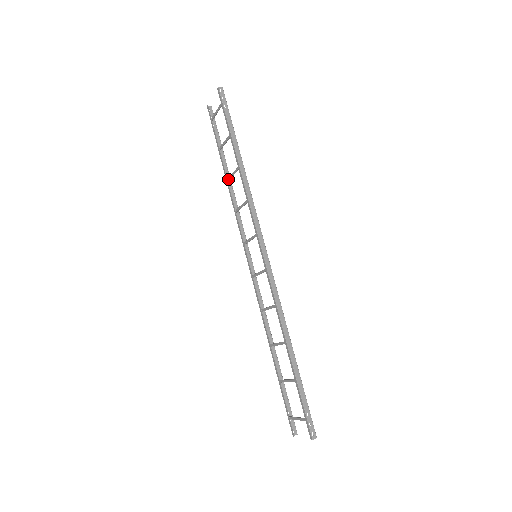
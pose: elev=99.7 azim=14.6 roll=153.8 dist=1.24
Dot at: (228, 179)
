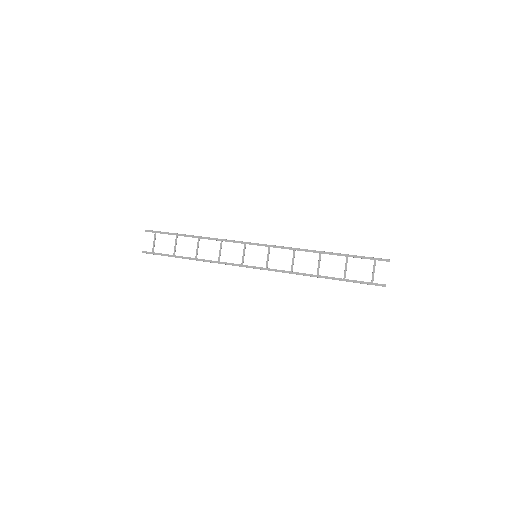
Dot at: (196, 257)
